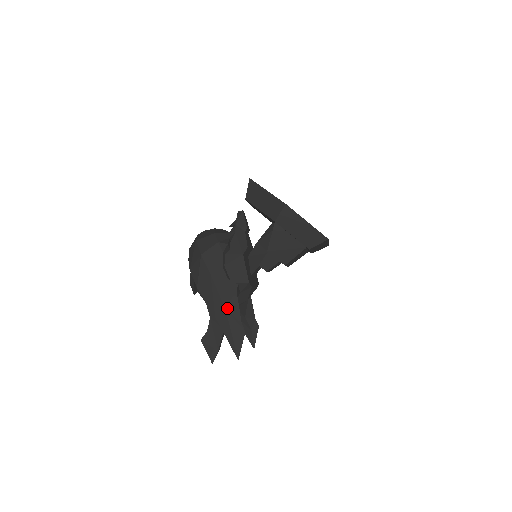
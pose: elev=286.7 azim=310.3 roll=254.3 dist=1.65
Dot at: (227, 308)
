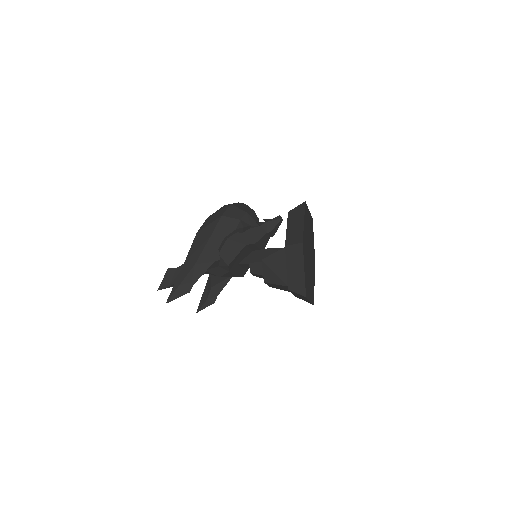
Dot at: (196, 265)
